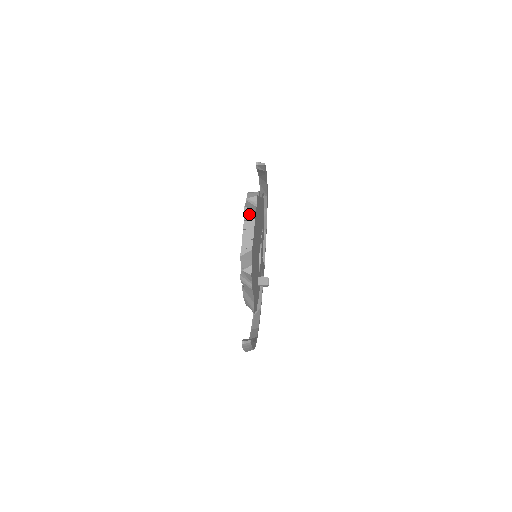
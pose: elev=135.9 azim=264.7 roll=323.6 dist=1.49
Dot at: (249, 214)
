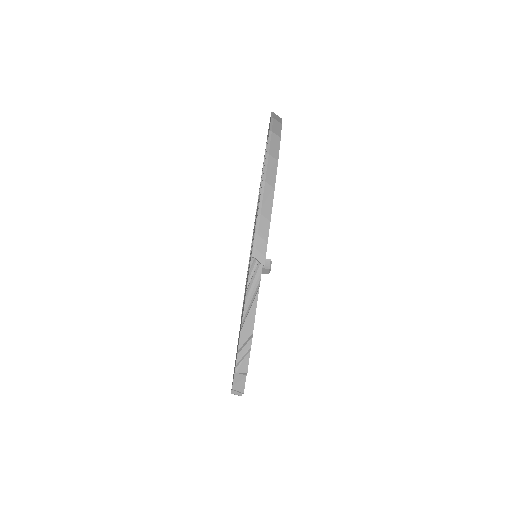
Dot at: (238, 389)
